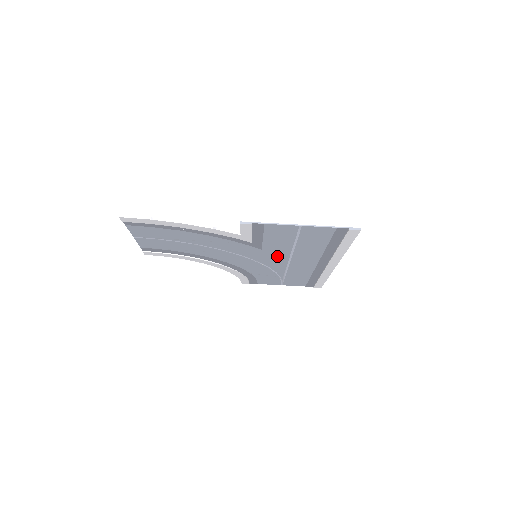
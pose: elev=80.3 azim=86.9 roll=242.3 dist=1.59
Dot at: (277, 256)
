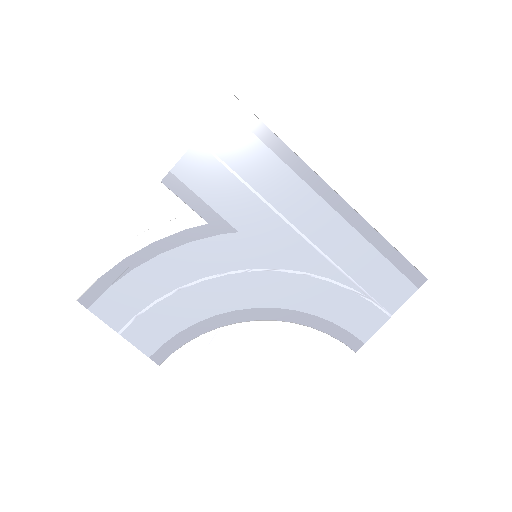
Dot at: (271, 232)
